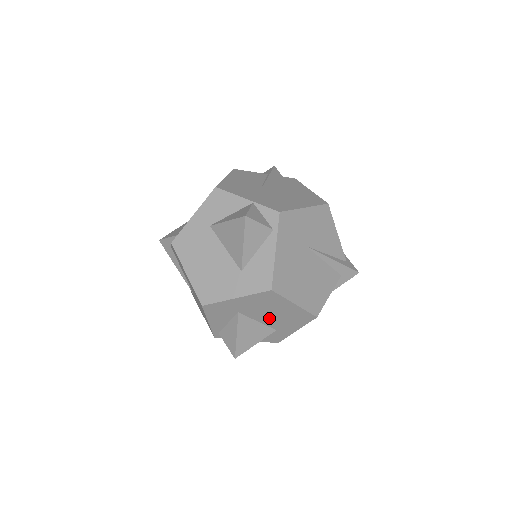
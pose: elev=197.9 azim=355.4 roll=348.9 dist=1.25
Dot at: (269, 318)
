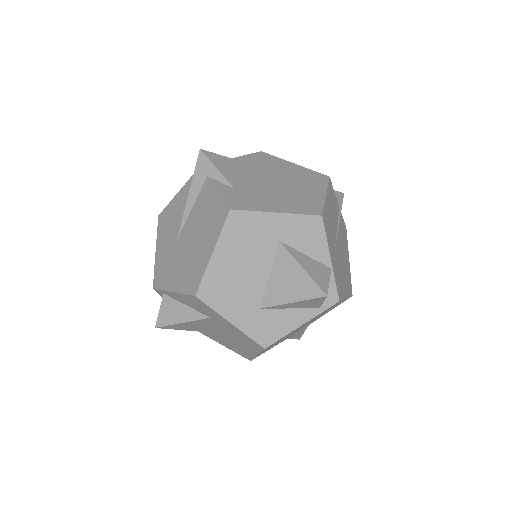
Dot at: (221, 333)
